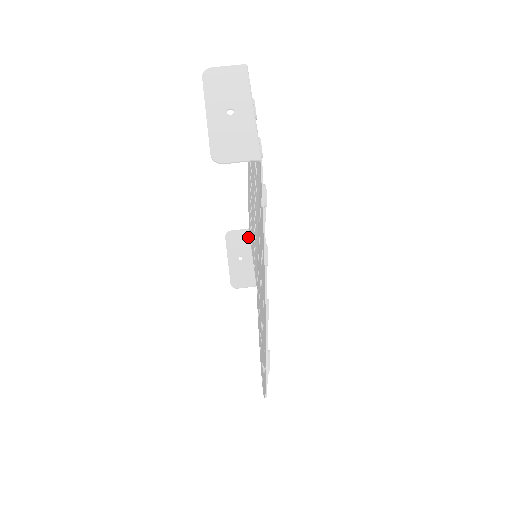
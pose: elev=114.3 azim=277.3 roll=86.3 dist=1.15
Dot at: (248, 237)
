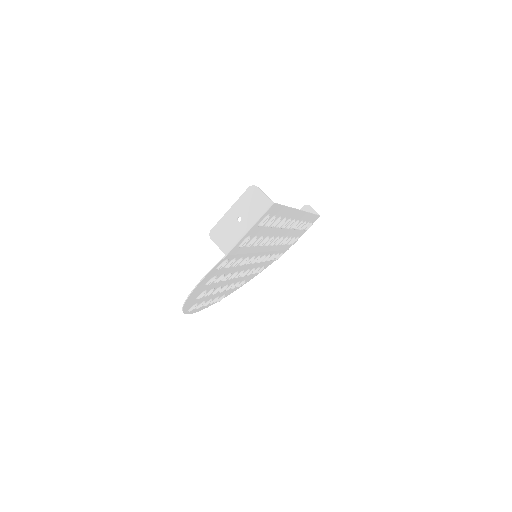
Dot at: occluded
